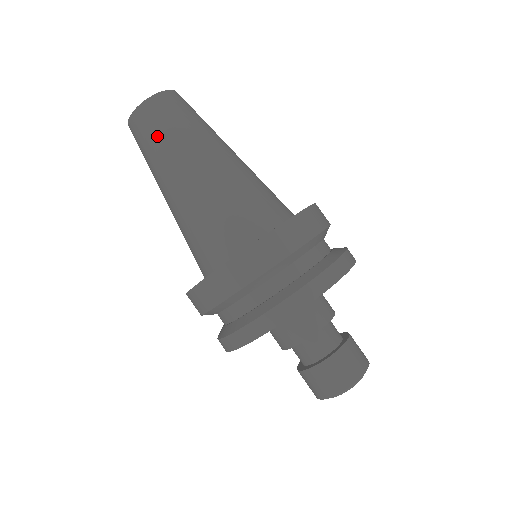
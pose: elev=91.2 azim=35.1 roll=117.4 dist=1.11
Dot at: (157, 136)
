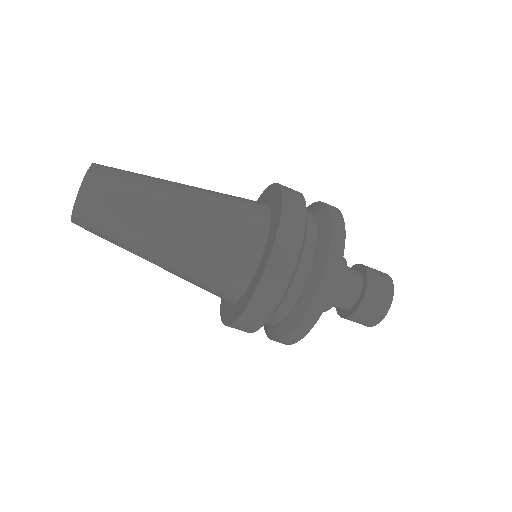
Dot at: occluded
